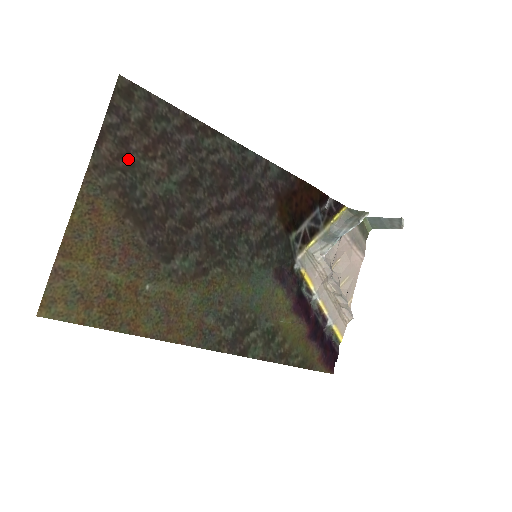
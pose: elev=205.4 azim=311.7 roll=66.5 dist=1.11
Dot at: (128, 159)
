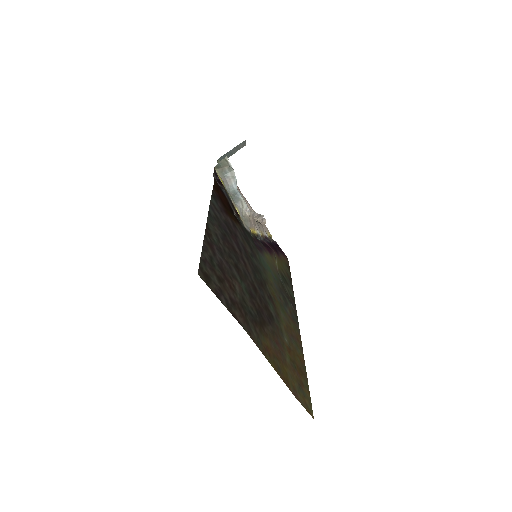
Dot at: (239, 306)
